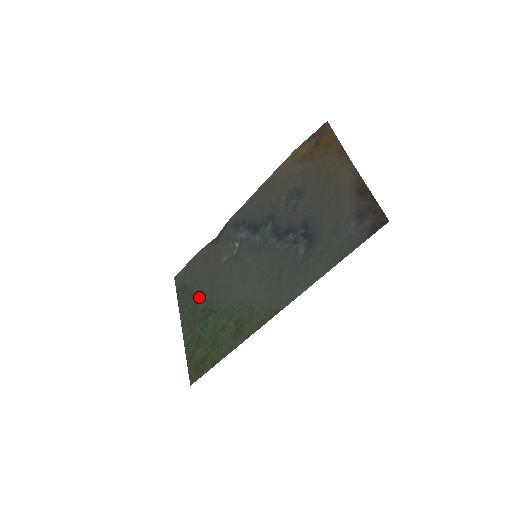
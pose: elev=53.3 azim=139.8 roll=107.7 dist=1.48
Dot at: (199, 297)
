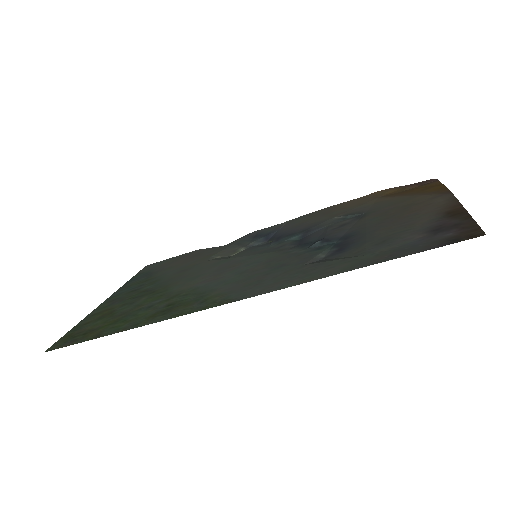
Dot at: (153, 280)
